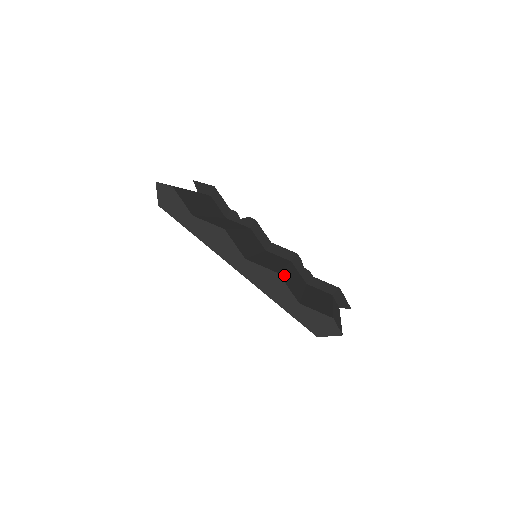
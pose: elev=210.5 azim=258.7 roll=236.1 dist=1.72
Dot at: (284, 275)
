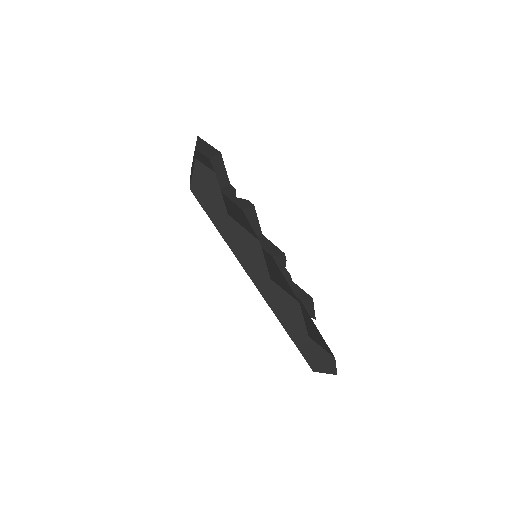
Dot at: occluded
